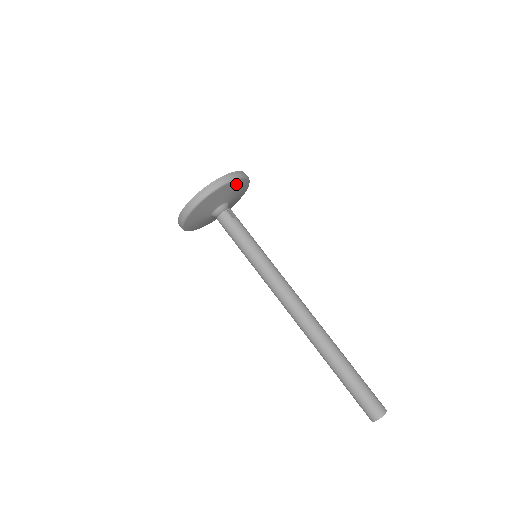
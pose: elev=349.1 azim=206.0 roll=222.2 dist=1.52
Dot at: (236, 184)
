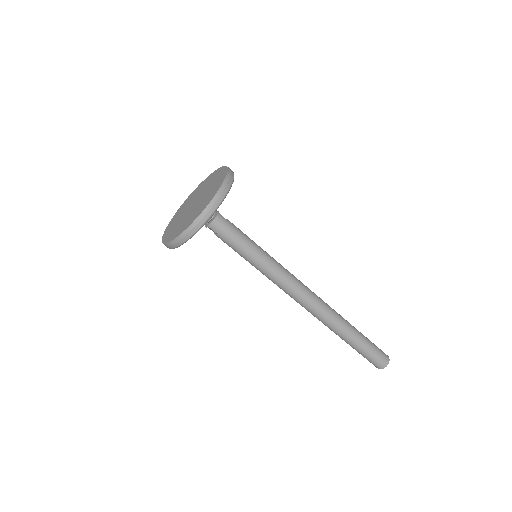
Dot at: occluded
